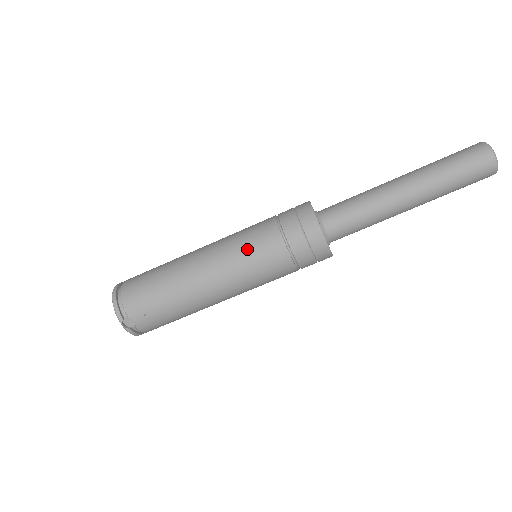
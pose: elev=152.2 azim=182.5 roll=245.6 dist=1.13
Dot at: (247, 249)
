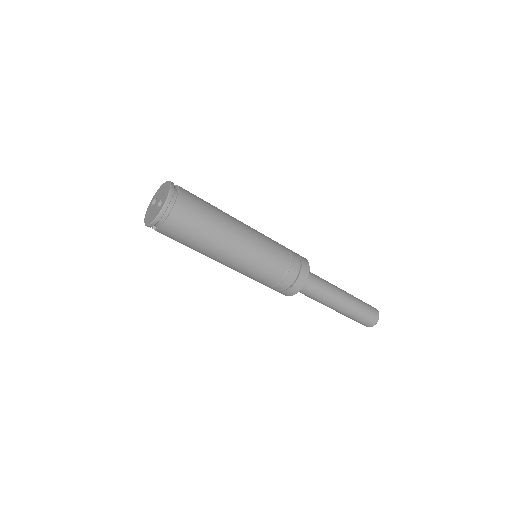
Dot at: (256, 273)
